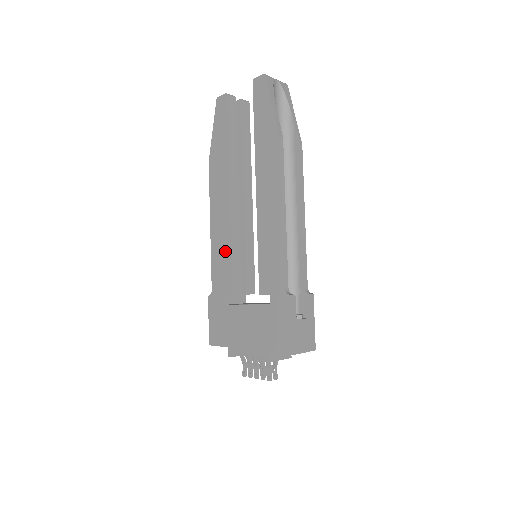
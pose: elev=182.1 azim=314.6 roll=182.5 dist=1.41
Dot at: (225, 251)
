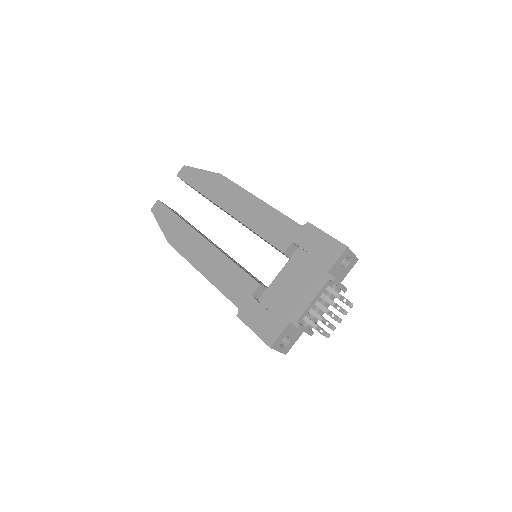
Dot at: (228, 269)
